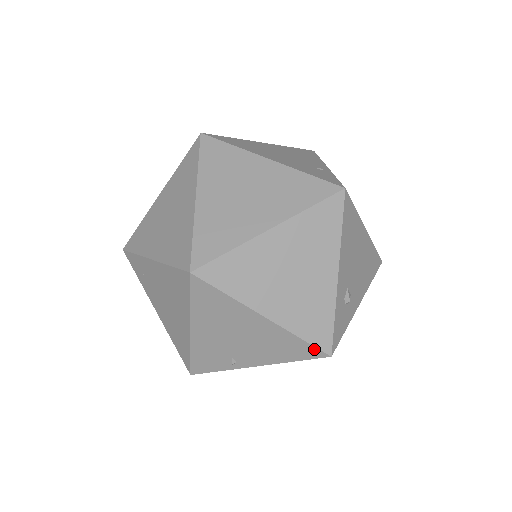
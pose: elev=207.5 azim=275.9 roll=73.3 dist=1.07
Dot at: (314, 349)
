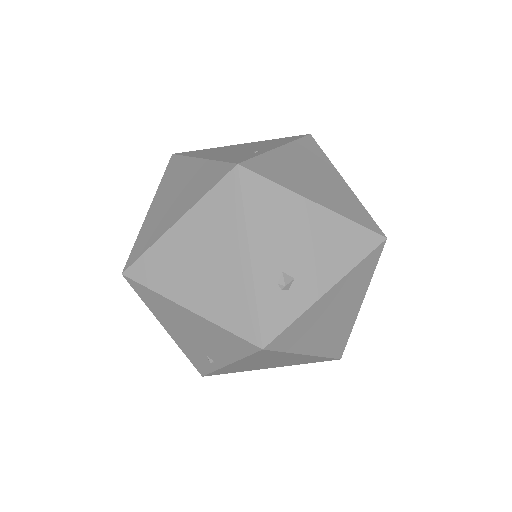
Dot at: (244, 341)
